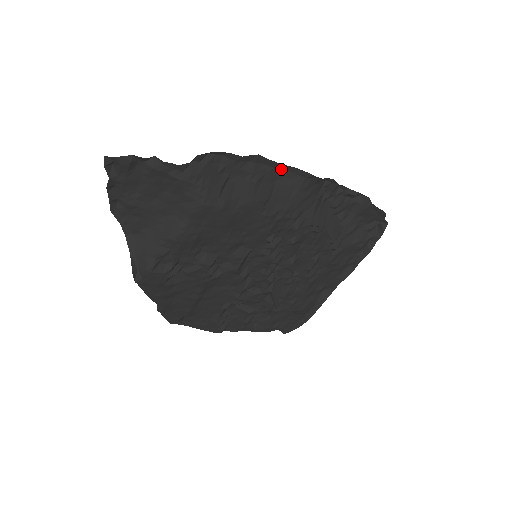
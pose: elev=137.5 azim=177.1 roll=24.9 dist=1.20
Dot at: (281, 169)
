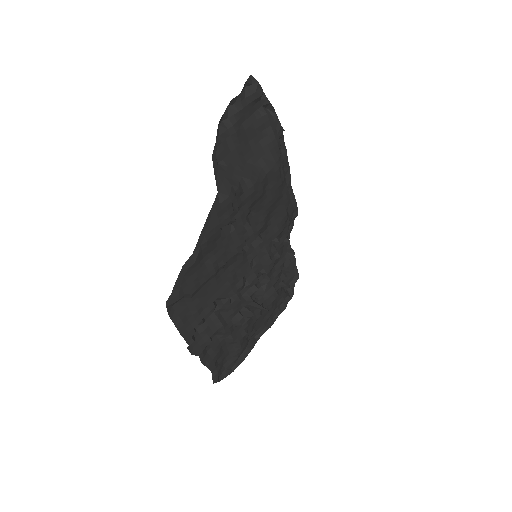
Dot at: occluded
